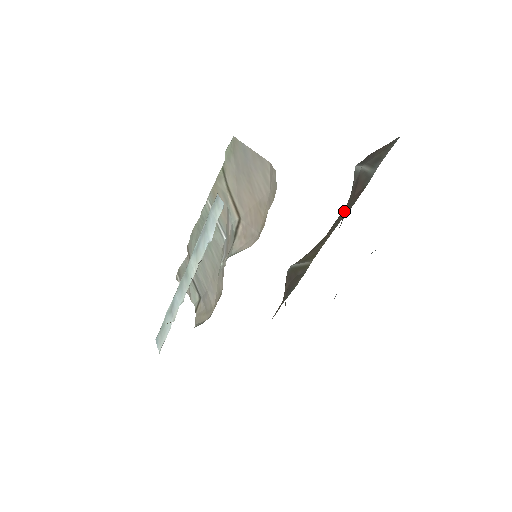
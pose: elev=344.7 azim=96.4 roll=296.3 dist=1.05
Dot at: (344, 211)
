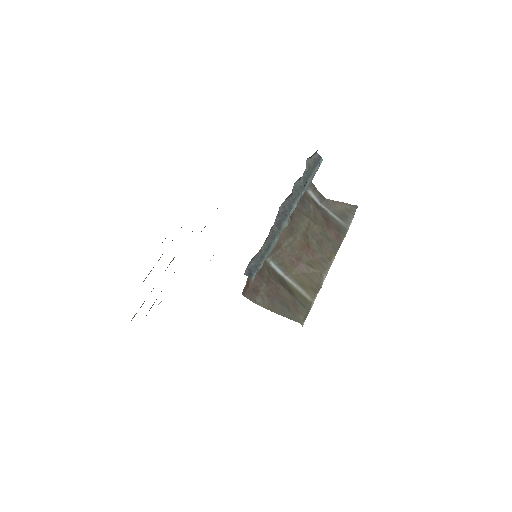
Dot at: (325, 241)
